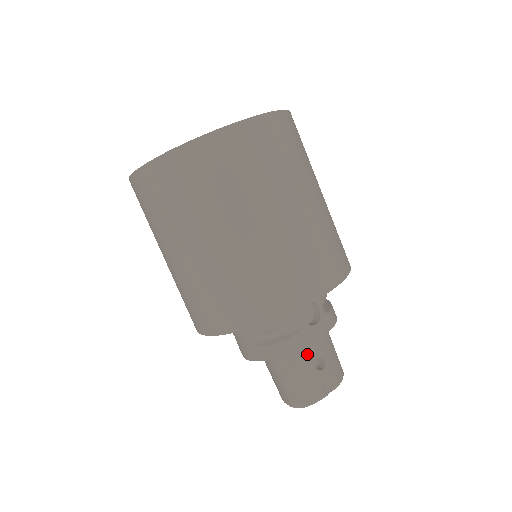
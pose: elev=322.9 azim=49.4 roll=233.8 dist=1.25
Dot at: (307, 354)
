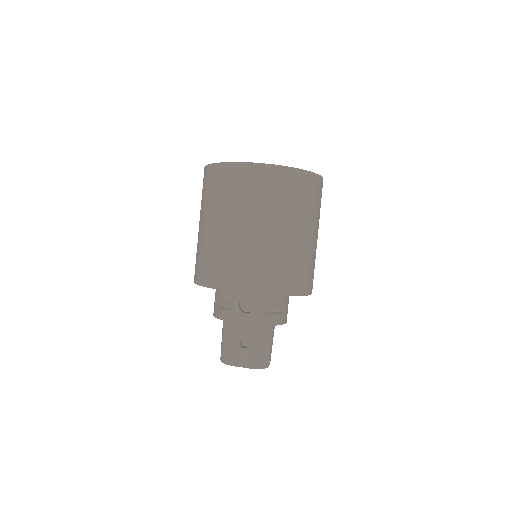
Dot at: (239, 331)
